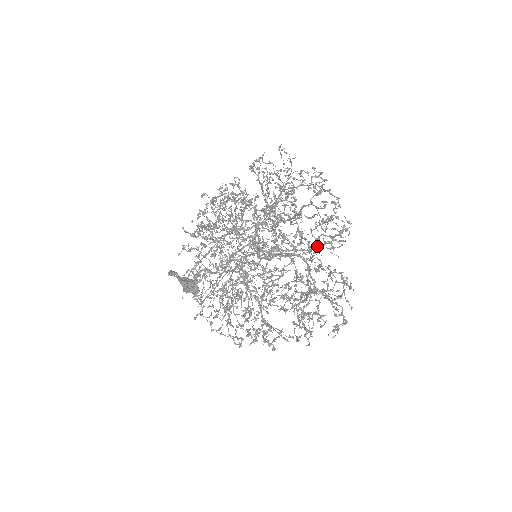
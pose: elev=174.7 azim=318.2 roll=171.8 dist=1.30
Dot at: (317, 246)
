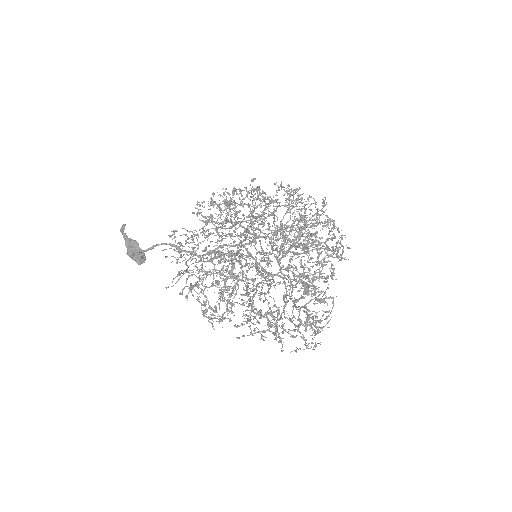
Dot at: occluded
